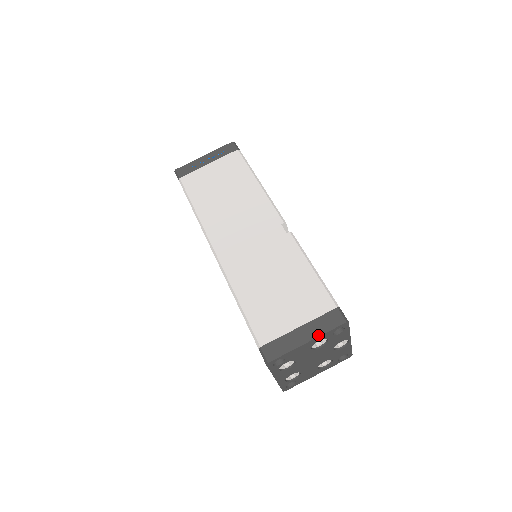
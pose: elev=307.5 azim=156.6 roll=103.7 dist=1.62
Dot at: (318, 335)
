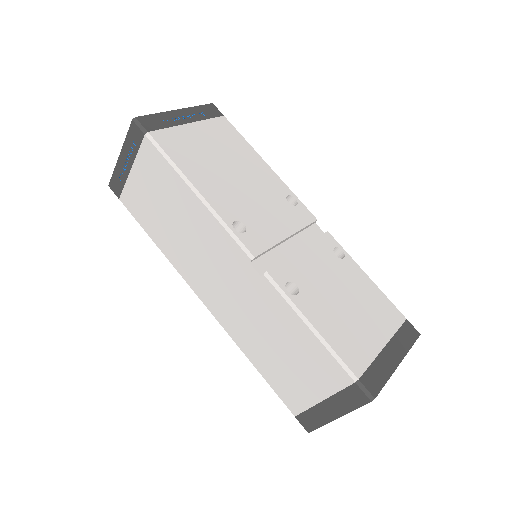
Dot at: (345, 413)
